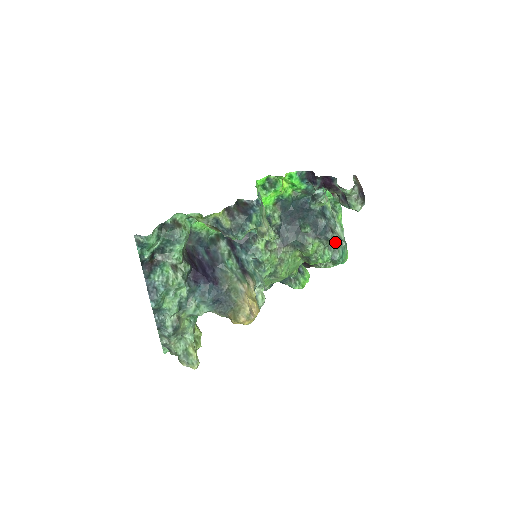
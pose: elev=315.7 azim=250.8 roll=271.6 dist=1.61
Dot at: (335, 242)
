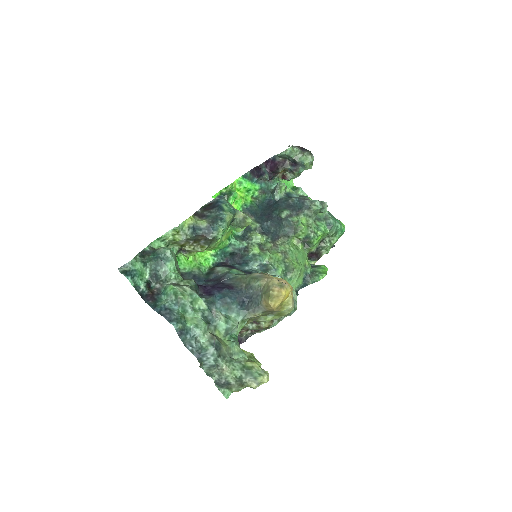
Dot at: (317, 205)
